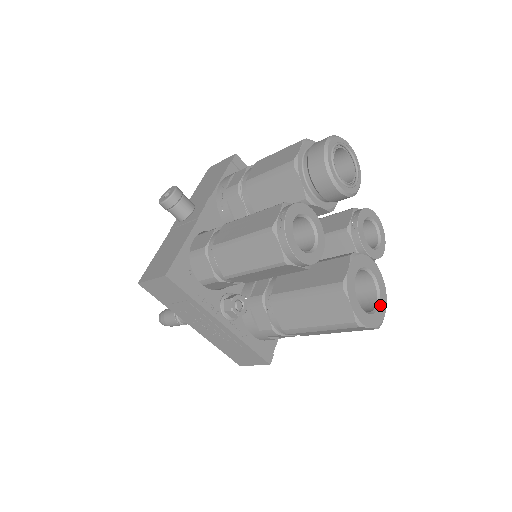
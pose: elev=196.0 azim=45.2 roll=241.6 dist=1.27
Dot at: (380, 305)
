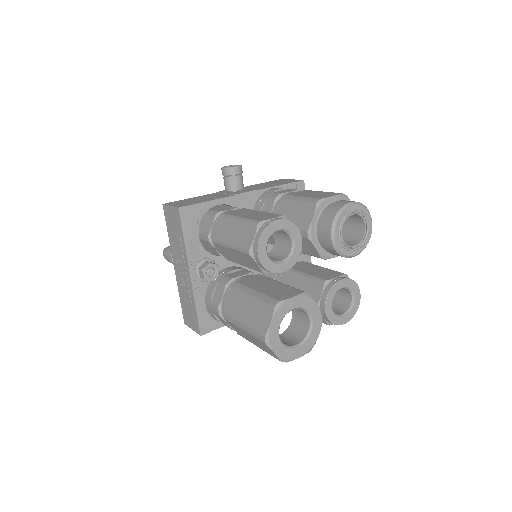
Dot at: (298, 348)
